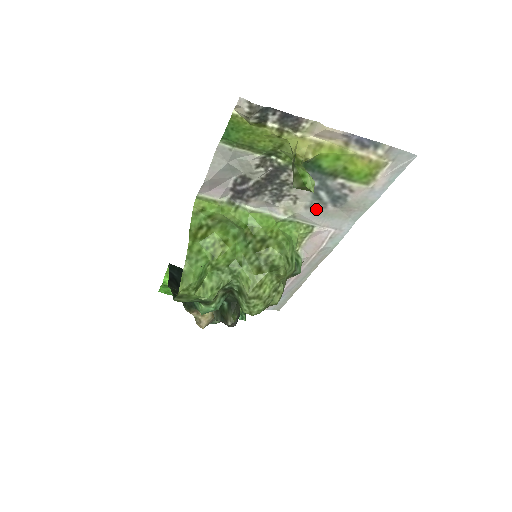
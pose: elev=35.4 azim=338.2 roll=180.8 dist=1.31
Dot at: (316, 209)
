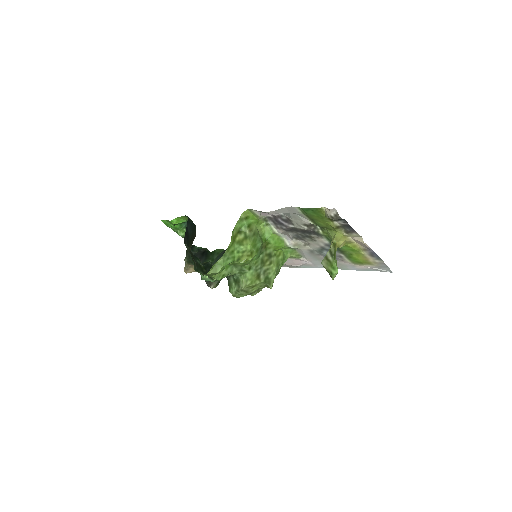
Dot at: (313, 253)
